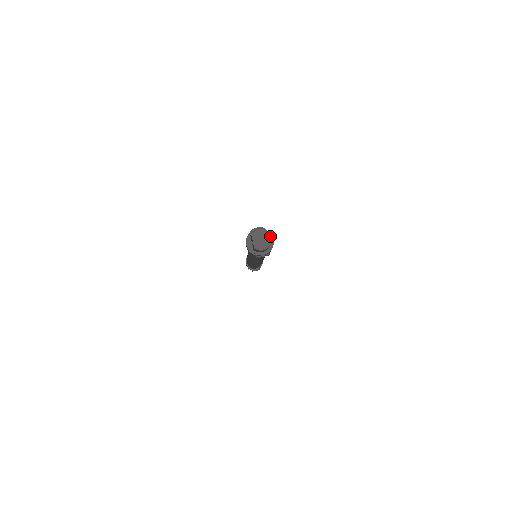
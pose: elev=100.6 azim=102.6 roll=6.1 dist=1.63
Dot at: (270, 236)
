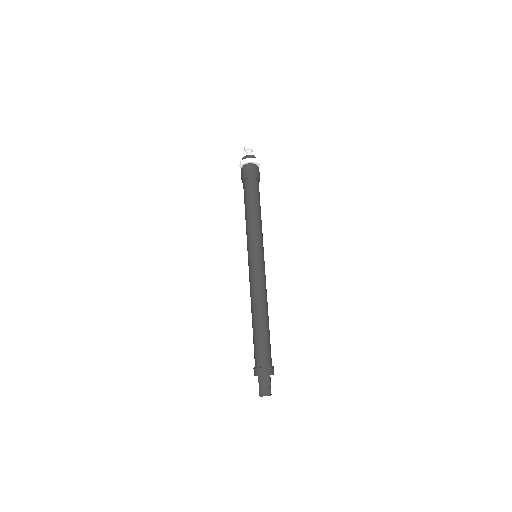
Dot at: occluded
